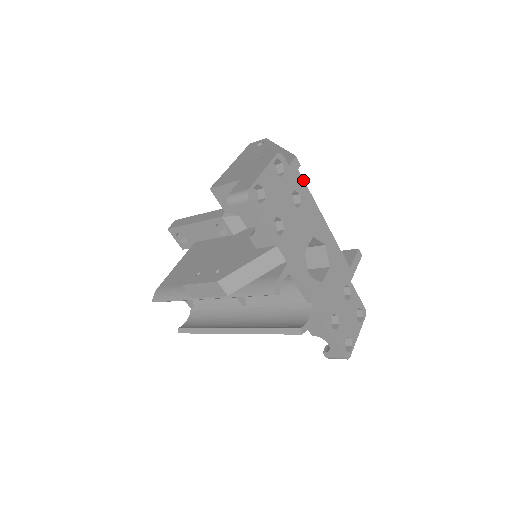
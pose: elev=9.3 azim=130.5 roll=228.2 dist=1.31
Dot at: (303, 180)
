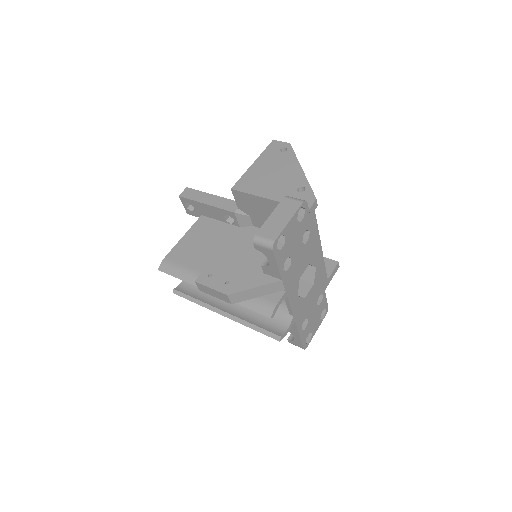
Dot at: occluded
